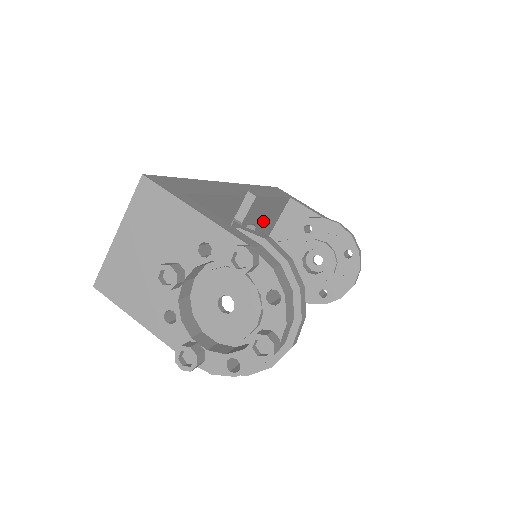
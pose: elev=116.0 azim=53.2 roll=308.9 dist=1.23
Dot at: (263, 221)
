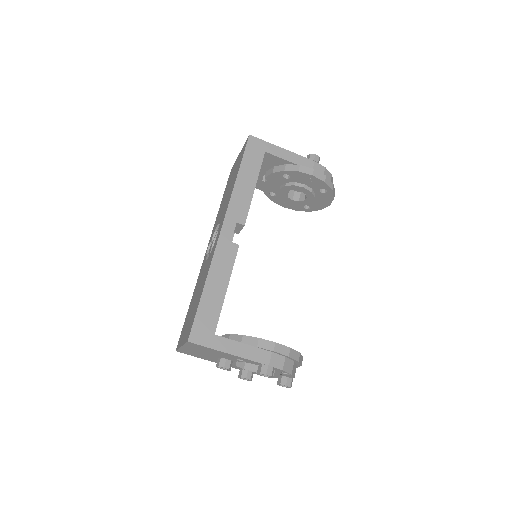
Dot at: occluded
